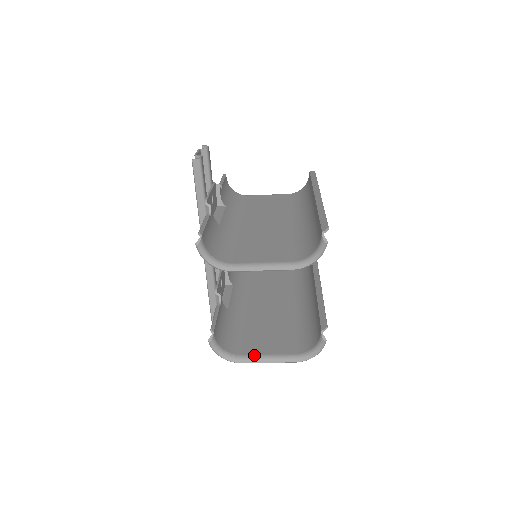
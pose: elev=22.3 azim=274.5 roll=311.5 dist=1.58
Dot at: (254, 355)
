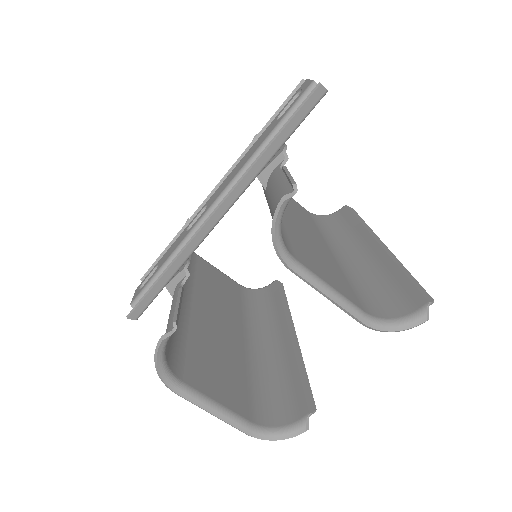
Dot at: (200, 392)
